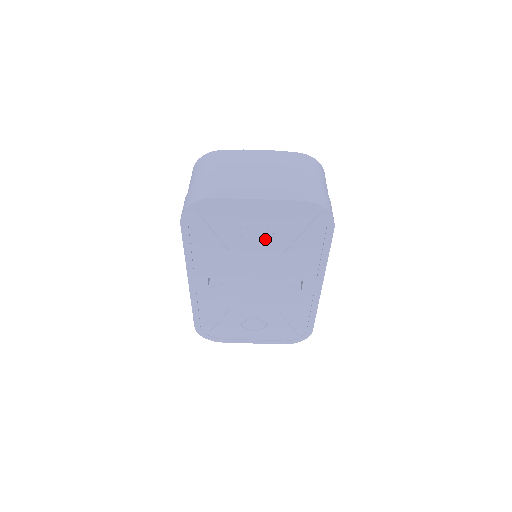
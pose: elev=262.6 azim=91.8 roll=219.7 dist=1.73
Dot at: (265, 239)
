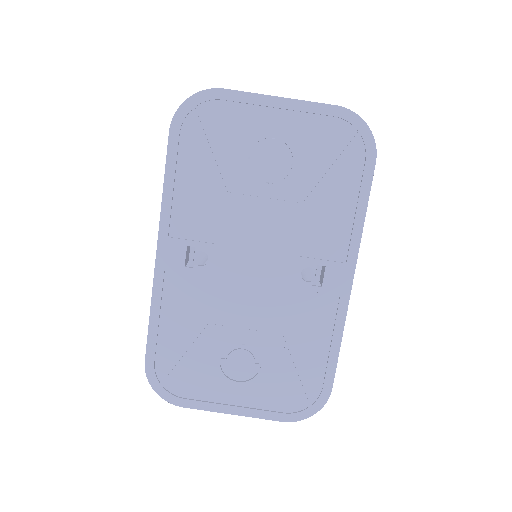
Dot at: (280, 176)
